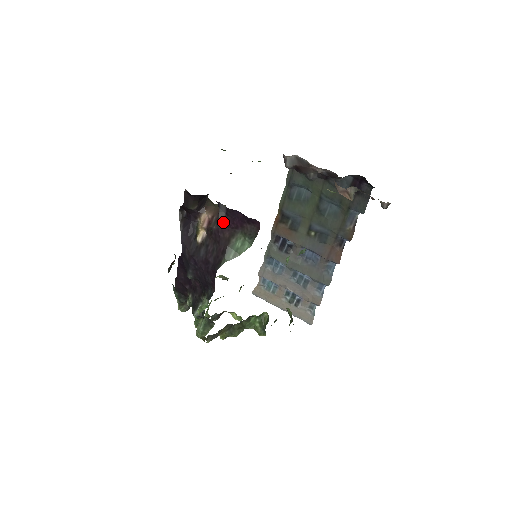
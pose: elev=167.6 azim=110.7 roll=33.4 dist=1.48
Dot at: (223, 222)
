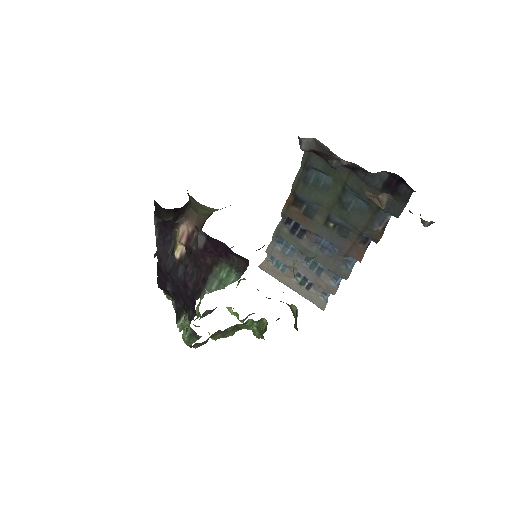
Dot at: (203, 247)
